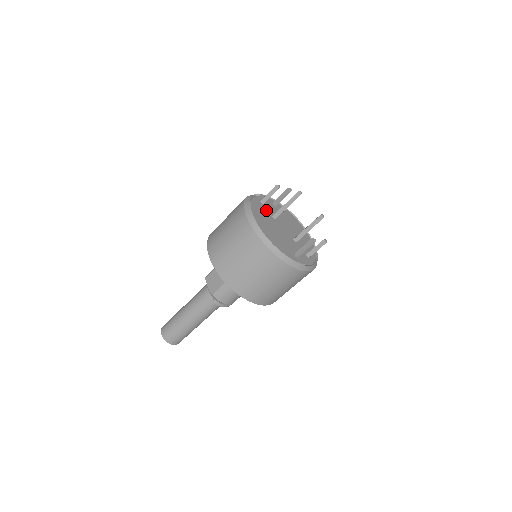
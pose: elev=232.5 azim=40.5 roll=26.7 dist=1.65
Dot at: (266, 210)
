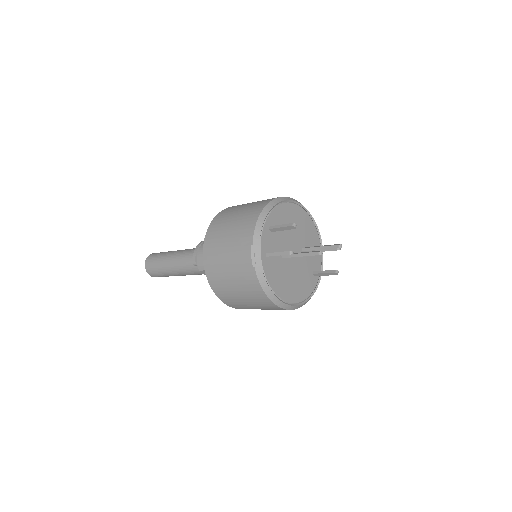
Dot at: (275, 259)
